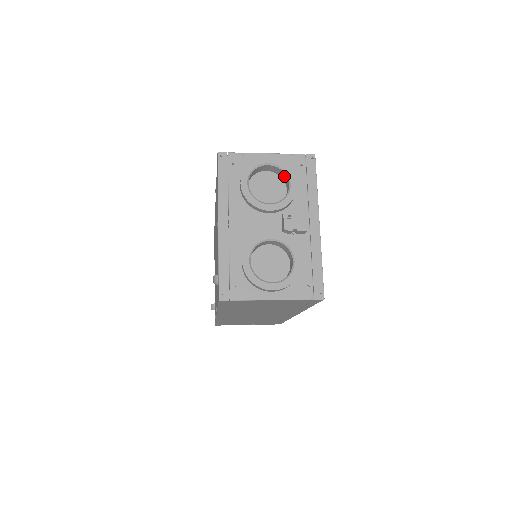
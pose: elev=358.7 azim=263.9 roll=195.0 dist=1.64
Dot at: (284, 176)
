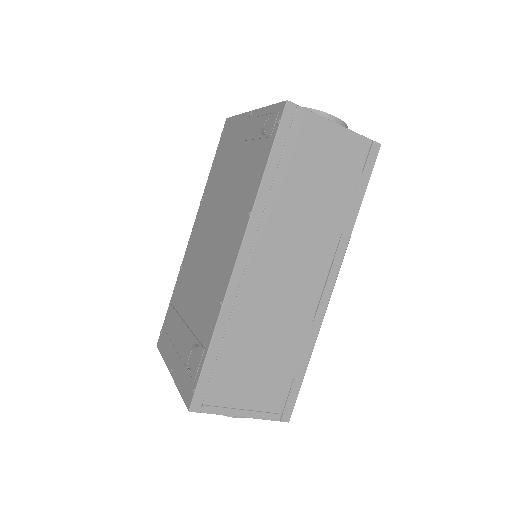
Dot at: occluded
